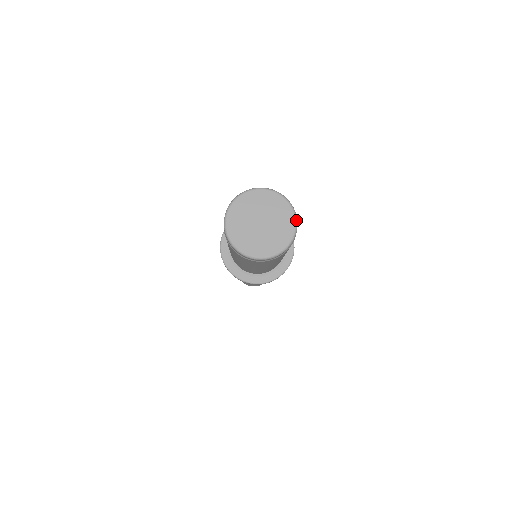
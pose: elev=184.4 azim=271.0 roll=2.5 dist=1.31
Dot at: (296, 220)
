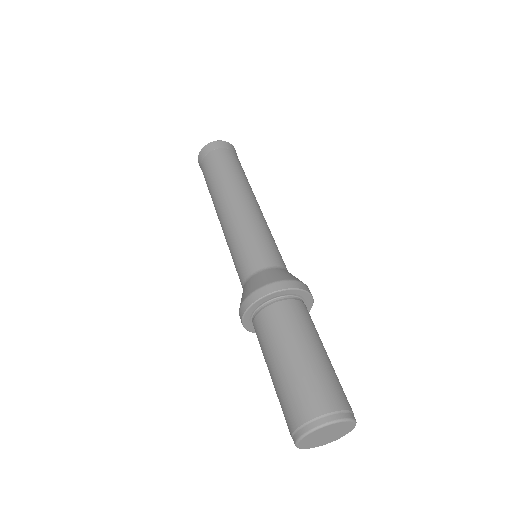
Dot at: occluded
